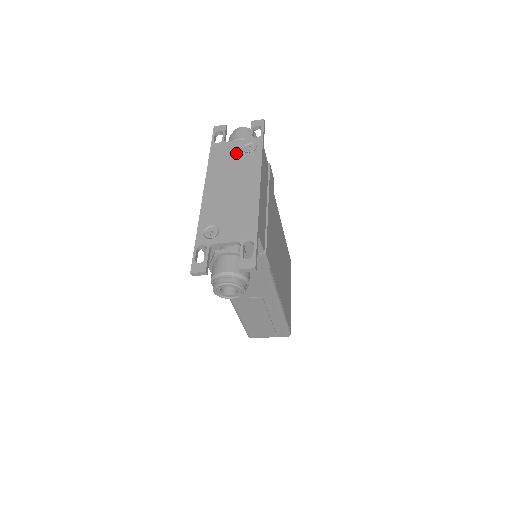
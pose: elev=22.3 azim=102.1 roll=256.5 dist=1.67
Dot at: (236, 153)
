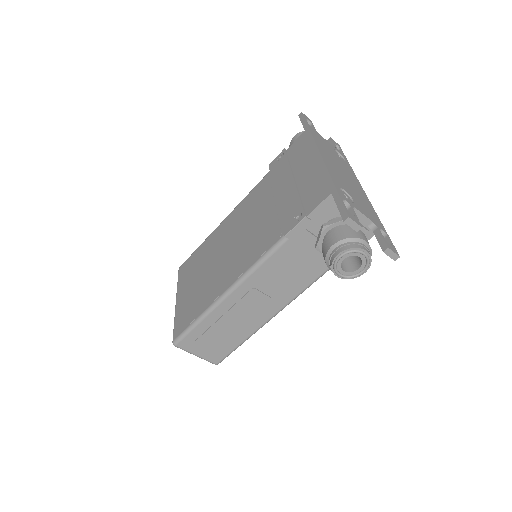
Dot at: (332, 149)
